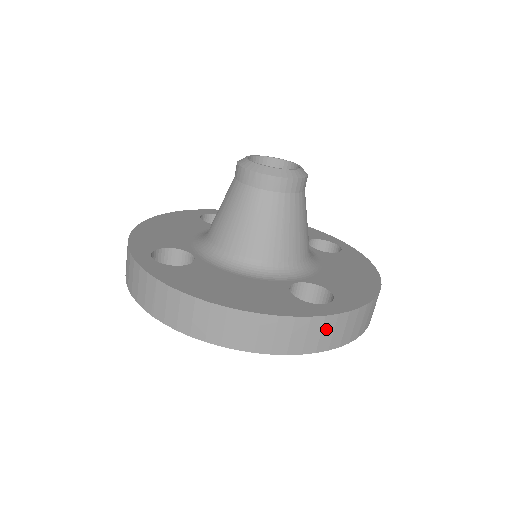
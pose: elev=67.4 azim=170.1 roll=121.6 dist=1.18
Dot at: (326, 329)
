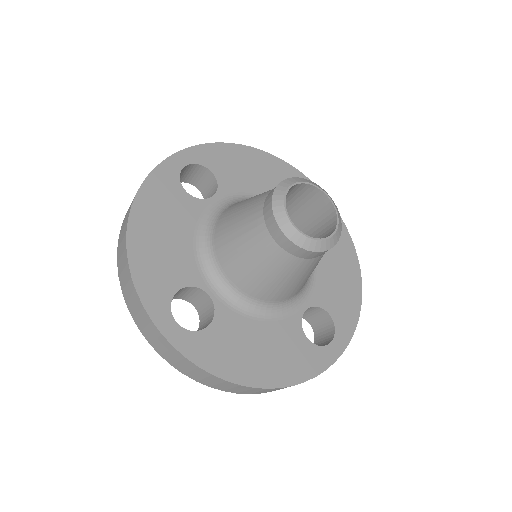
Dot at: occluded
